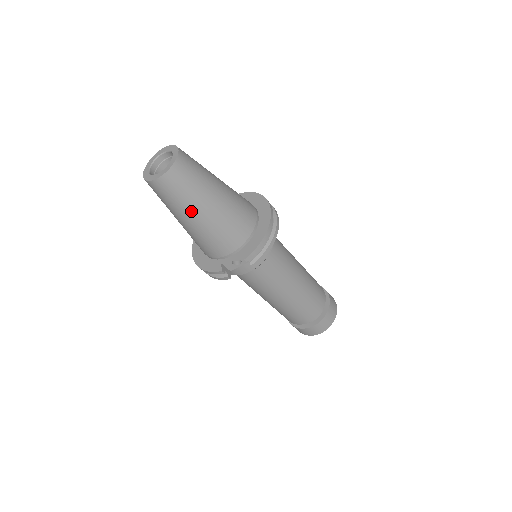
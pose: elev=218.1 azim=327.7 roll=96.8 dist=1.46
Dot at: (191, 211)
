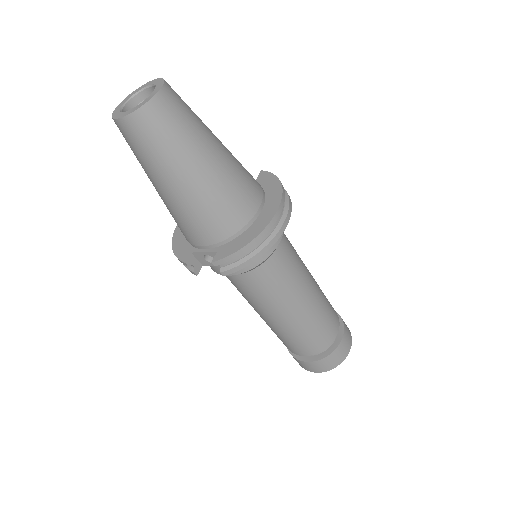
Dot at: (159, 176)
